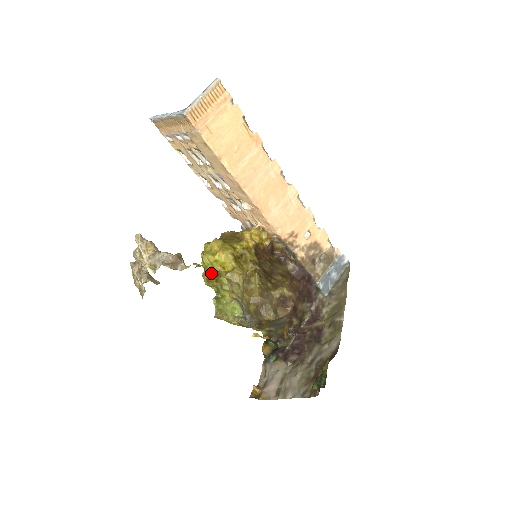
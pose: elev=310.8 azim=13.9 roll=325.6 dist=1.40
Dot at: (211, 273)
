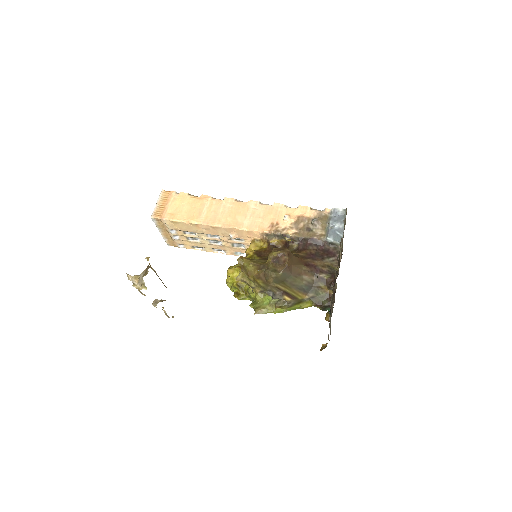
Dot at: (238, 290)
